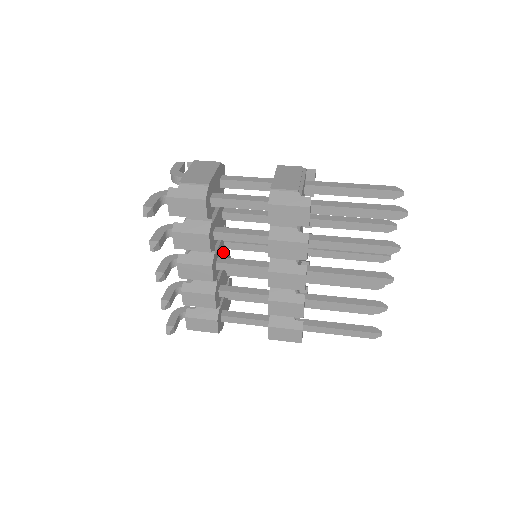
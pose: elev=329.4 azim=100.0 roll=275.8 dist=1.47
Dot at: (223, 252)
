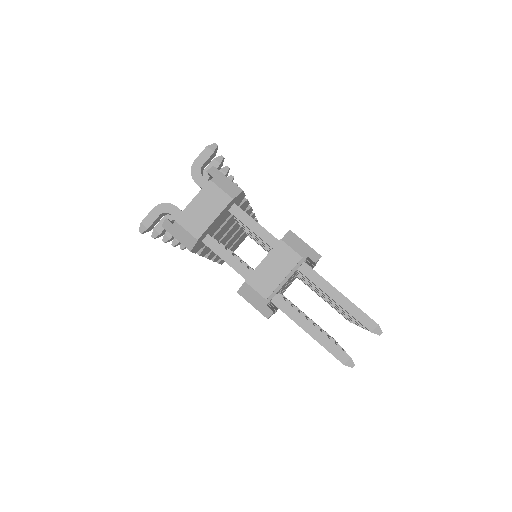
Dot at: (235, 229)
